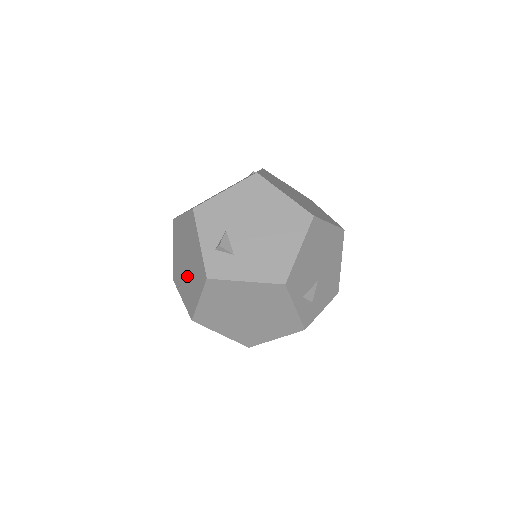
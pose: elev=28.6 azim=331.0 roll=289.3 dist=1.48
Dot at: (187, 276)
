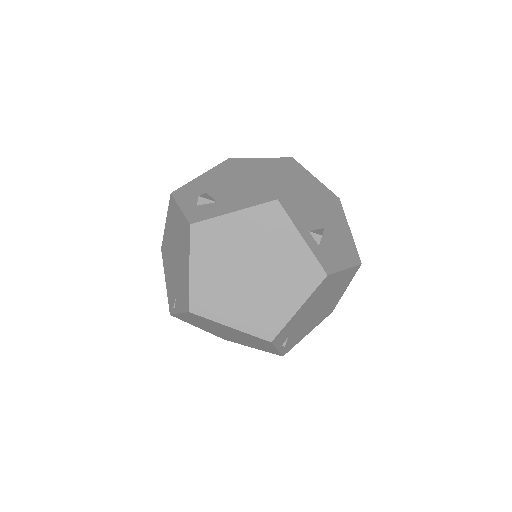
Dot at: (177, 272)
